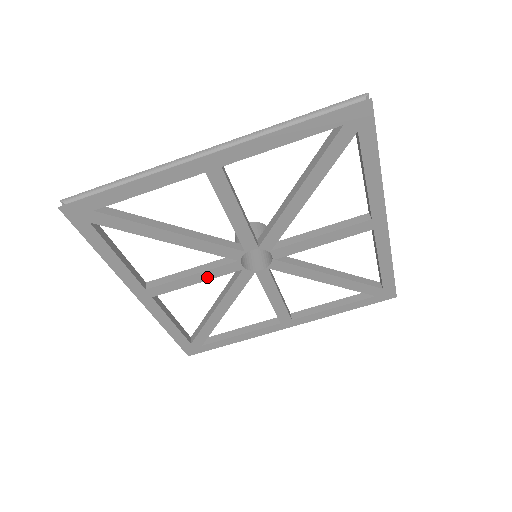
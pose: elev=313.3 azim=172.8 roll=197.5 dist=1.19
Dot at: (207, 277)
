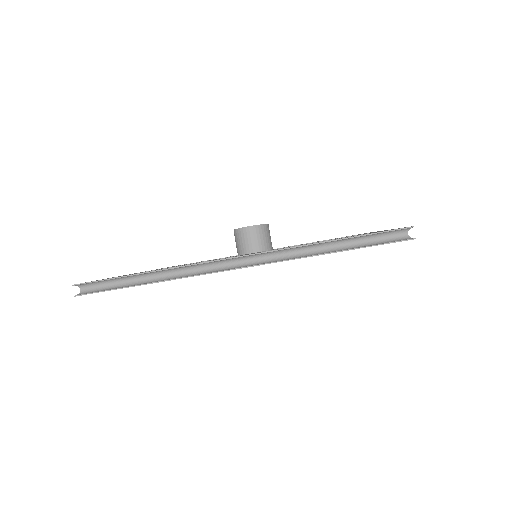
Dot at: occluded
